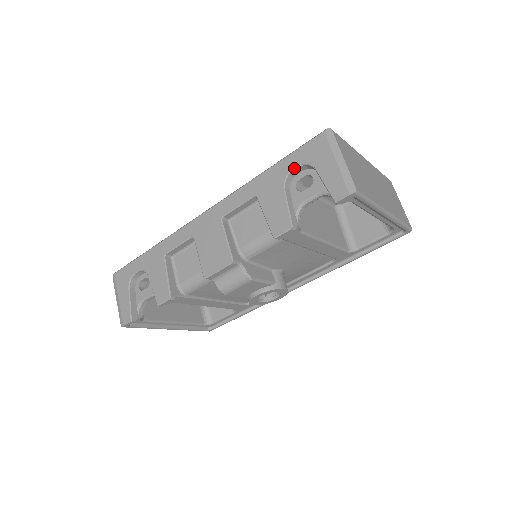
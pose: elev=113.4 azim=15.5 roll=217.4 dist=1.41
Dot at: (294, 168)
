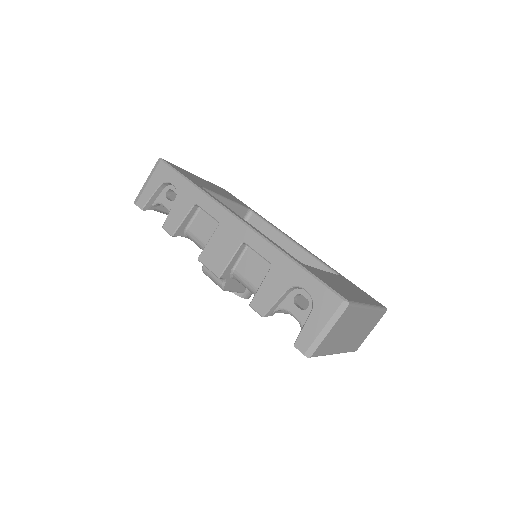
Dot at: (305, 289)
